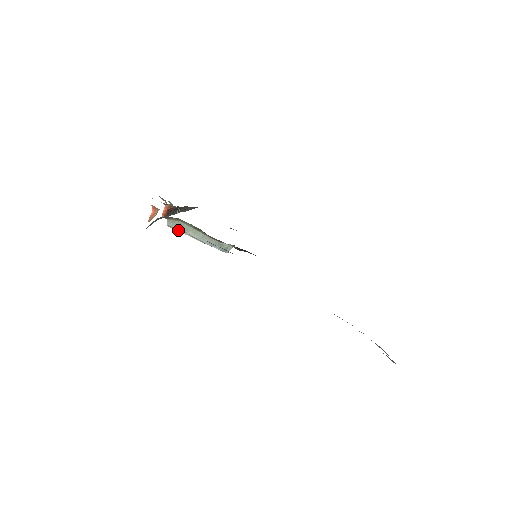
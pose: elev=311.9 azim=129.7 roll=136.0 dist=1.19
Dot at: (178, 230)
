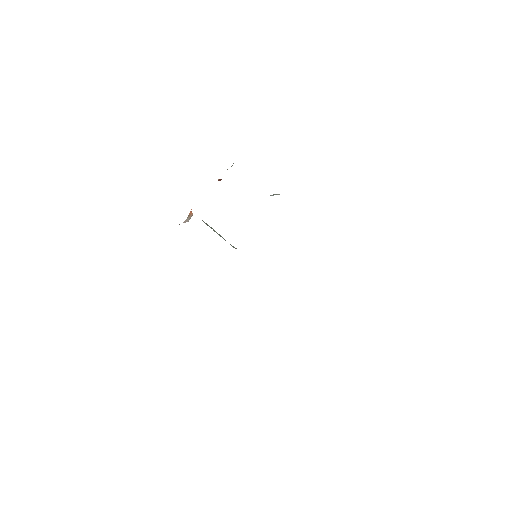
Dot at: (207, 224)
